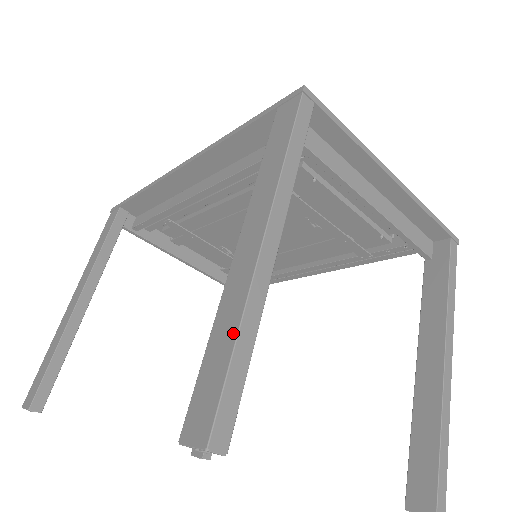
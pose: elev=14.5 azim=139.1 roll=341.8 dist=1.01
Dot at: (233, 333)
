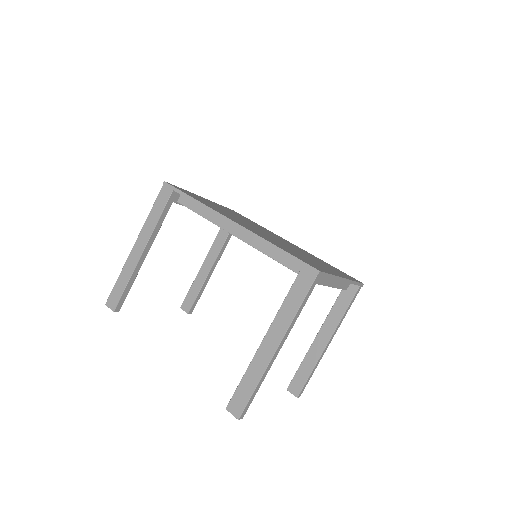
Dot at: (255, 384)
